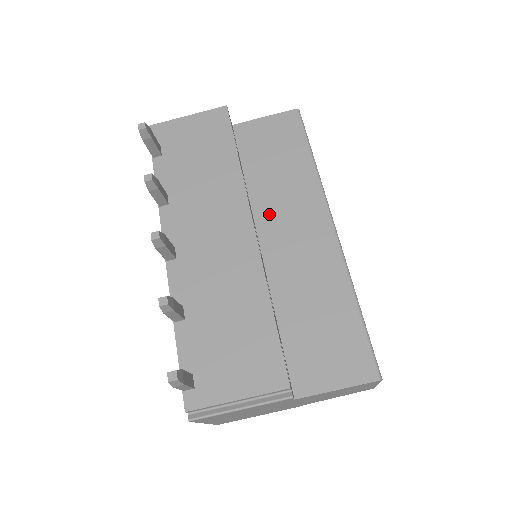
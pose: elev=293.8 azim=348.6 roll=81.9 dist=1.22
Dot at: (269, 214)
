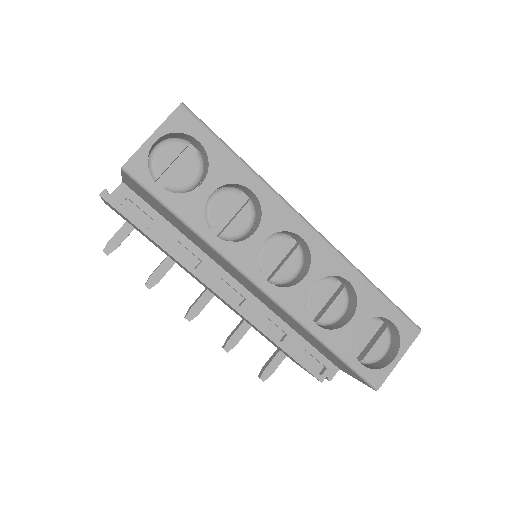
Dot at: (221, 265)
